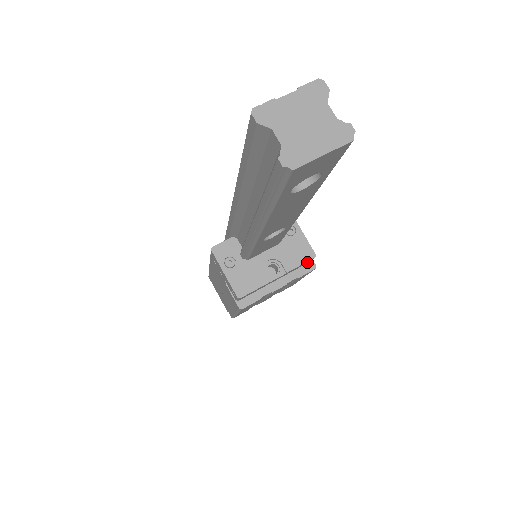
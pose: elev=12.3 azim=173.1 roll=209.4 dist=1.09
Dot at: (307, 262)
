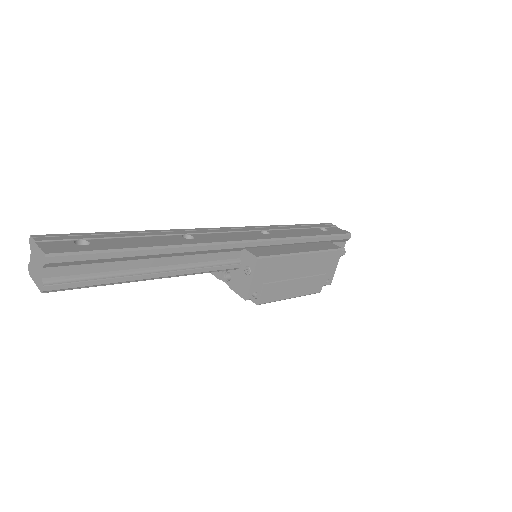
Dot at: occluded
